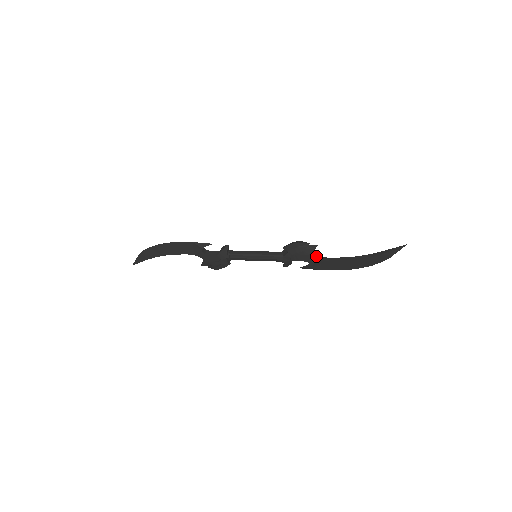
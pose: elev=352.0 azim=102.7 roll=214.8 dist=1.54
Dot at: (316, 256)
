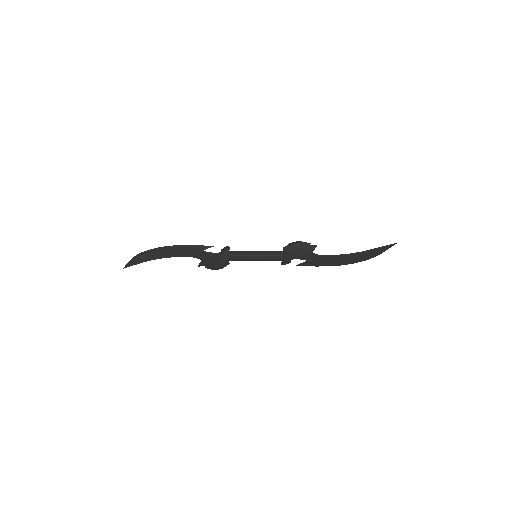
Dot at: (314, 254)
